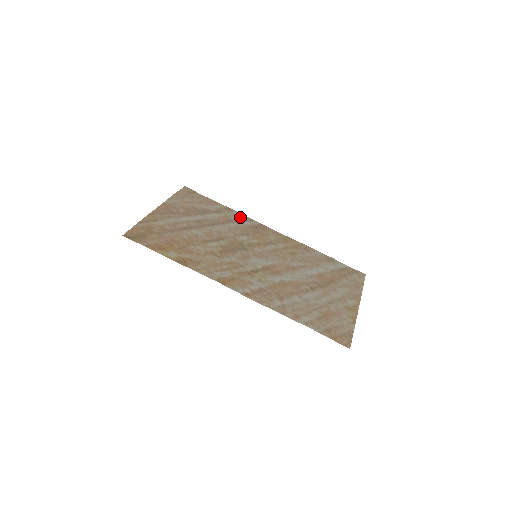
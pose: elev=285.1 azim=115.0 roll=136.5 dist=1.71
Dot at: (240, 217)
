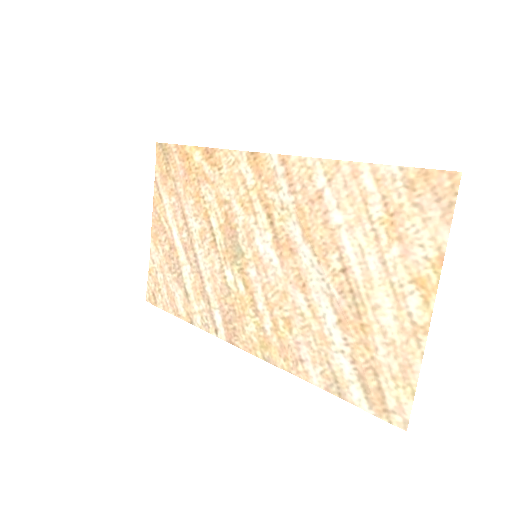
Dot at: (207, 318)
